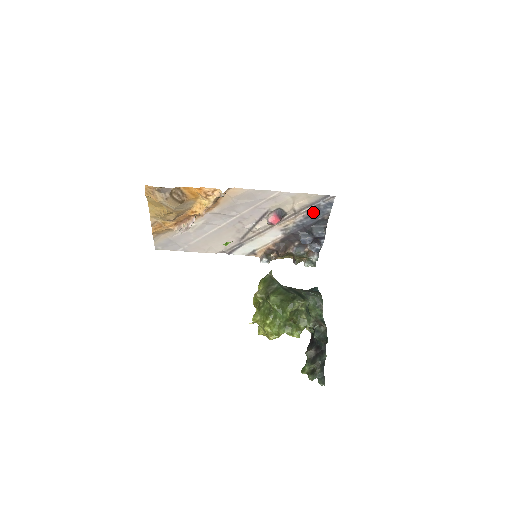
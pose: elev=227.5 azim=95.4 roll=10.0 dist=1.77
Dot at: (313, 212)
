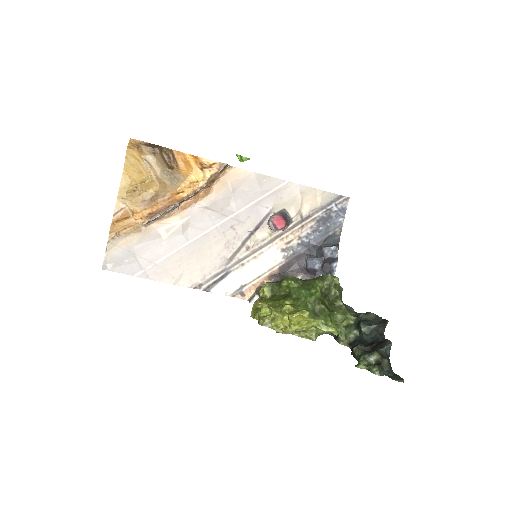
Dot at: (323, 222)
